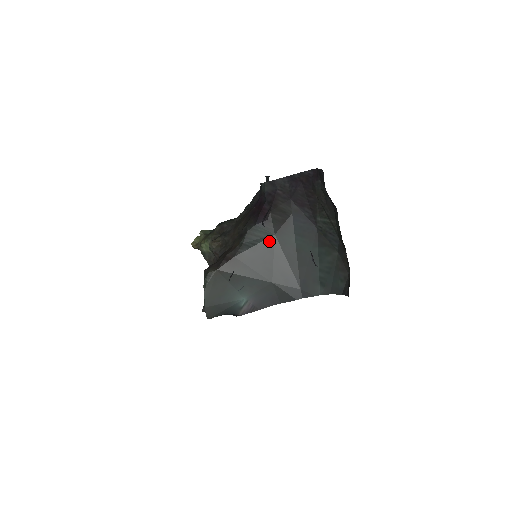
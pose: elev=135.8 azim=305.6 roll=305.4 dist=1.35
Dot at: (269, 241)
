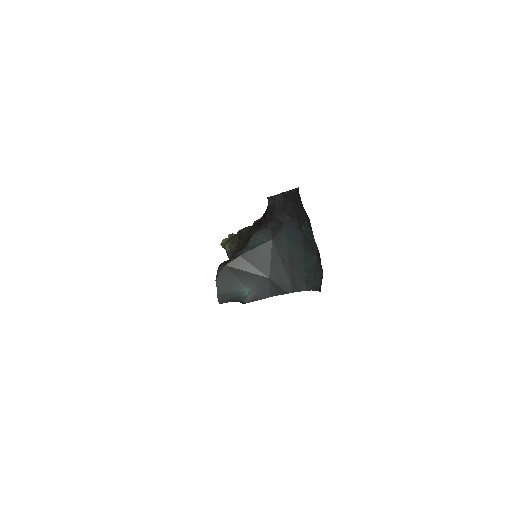
Dot at: (267, 244)
